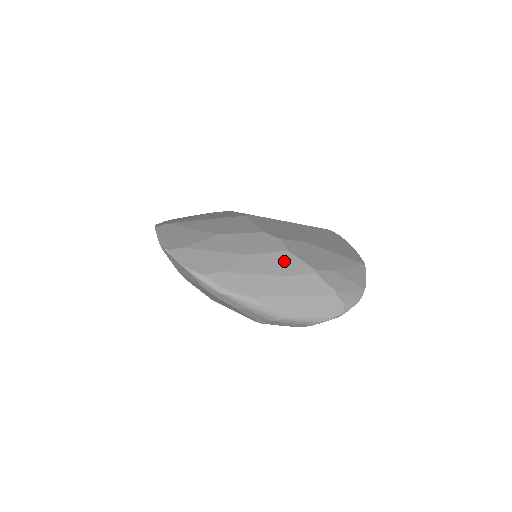
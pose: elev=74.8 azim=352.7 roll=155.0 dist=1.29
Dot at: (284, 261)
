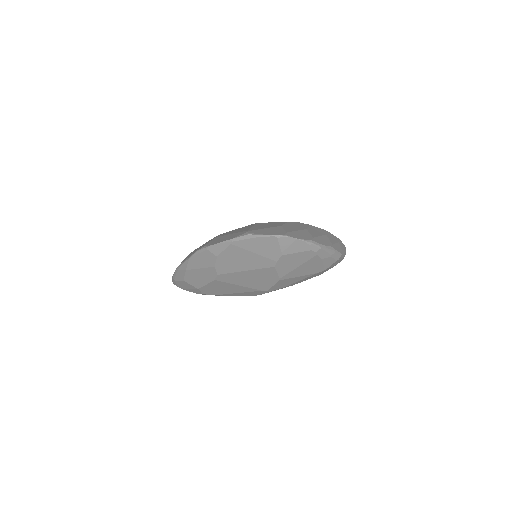
Dot at: (316, 229)
